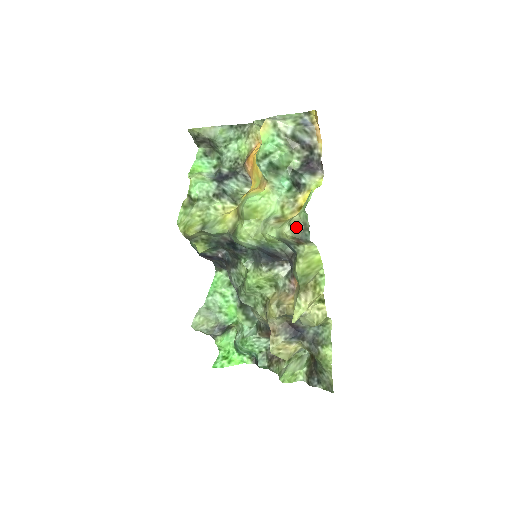
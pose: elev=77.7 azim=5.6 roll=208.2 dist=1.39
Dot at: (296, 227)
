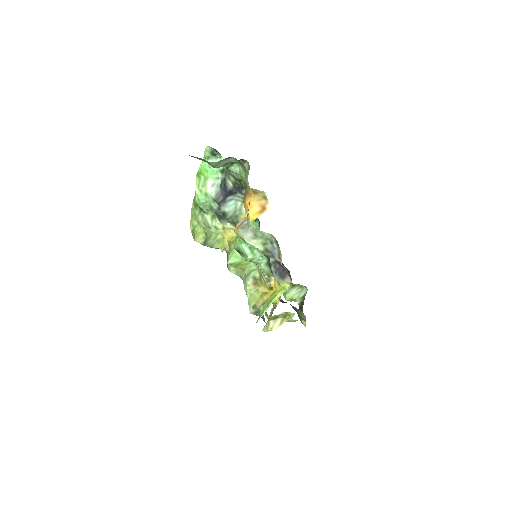
Dot at: (258, 312)
